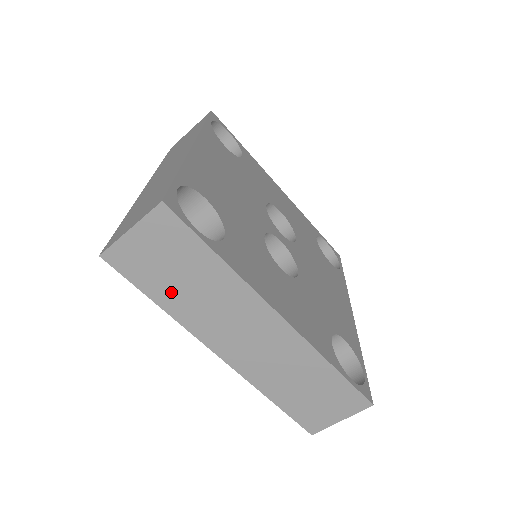
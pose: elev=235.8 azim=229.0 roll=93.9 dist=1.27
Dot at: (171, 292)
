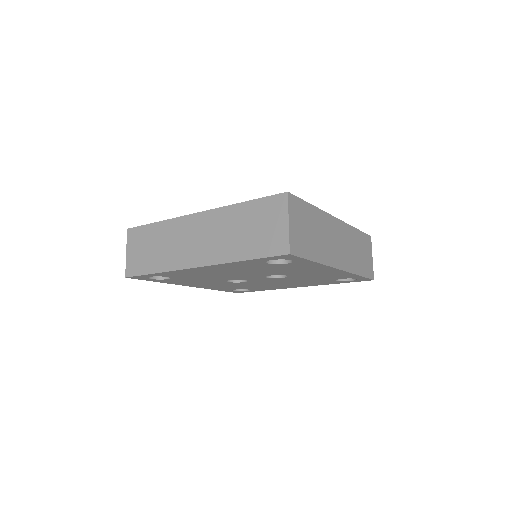
Dot at: (313, 247)
